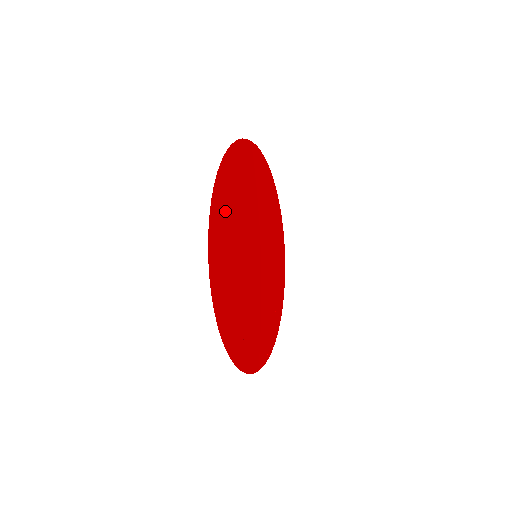
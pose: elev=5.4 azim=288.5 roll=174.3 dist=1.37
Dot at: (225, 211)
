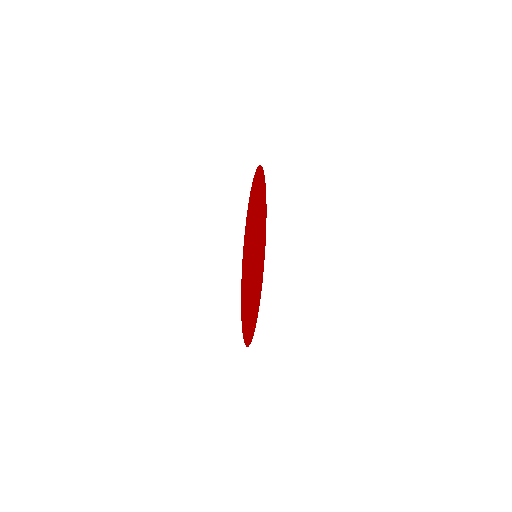
Dot at: (245, 300)
